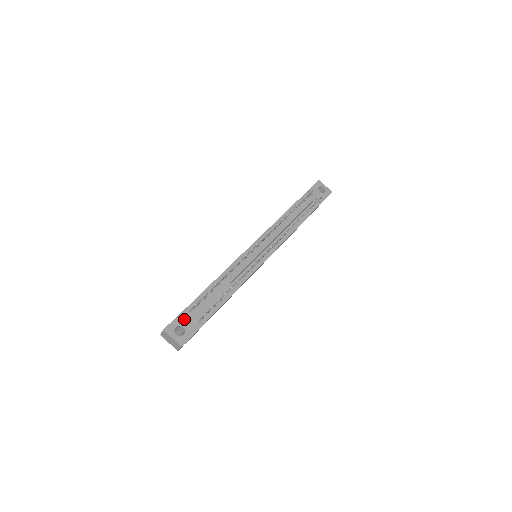
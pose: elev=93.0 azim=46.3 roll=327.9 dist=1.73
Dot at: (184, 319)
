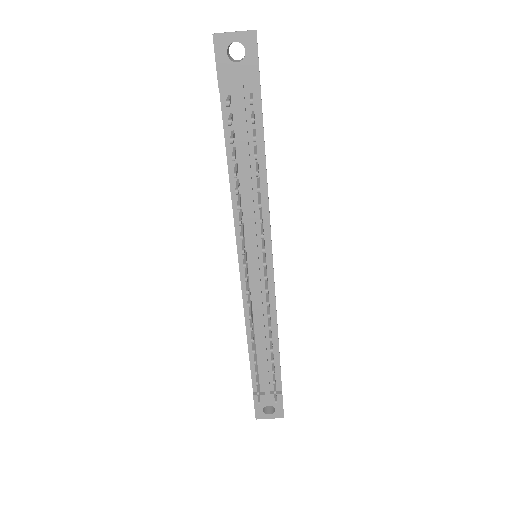
Dot at: (262, 400)
